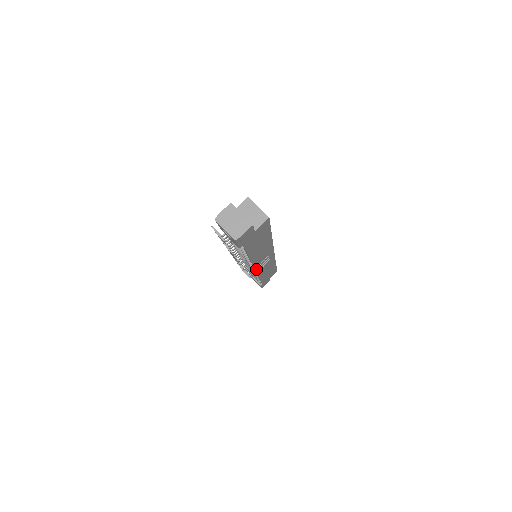
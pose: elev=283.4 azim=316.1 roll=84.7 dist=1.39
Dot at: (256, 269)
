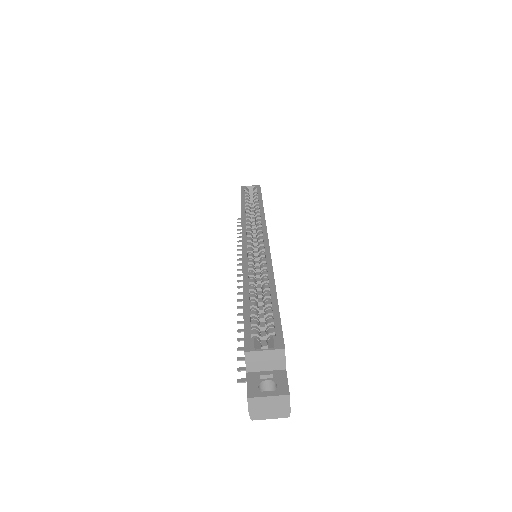
Dot at: occluded
